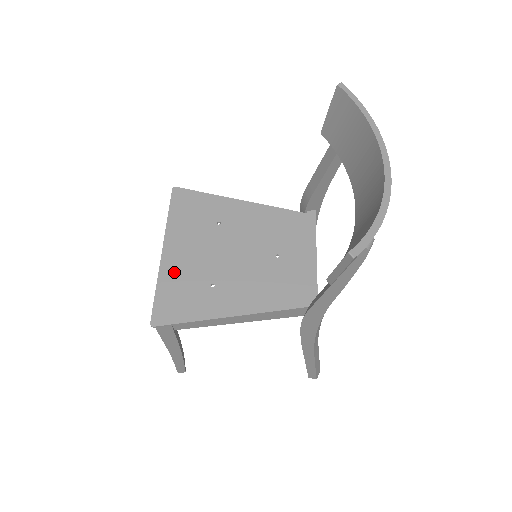
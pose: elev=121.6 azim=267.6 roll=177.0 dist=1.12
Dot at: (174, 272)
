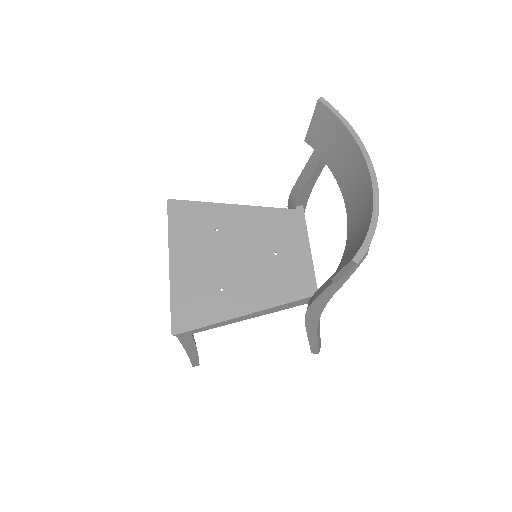
Dot at: (184, 282)
